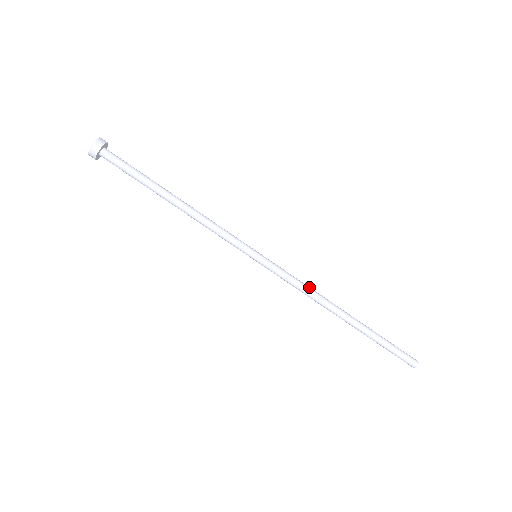
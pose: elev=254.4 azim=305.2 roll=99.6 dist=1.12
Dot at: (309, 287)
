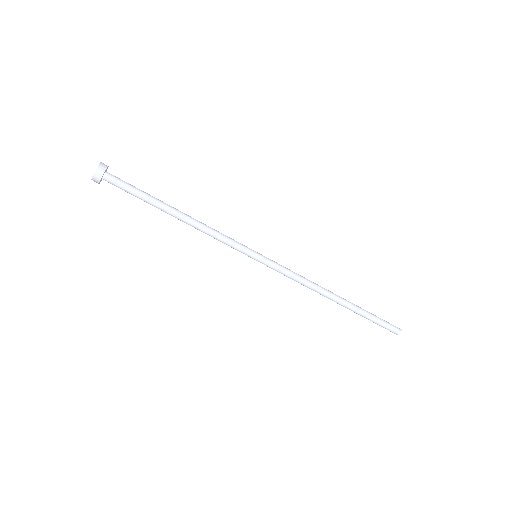
Dot at: (305, 278)
